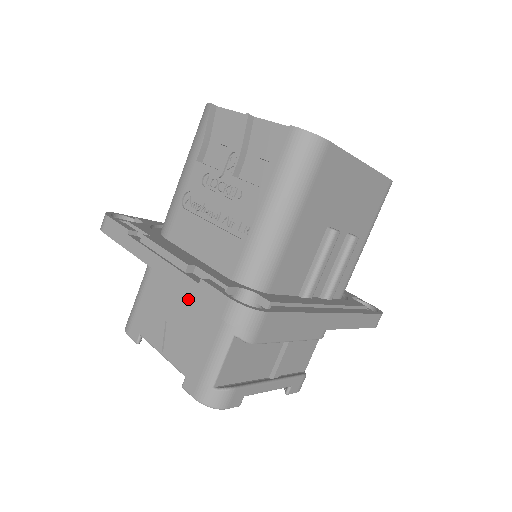
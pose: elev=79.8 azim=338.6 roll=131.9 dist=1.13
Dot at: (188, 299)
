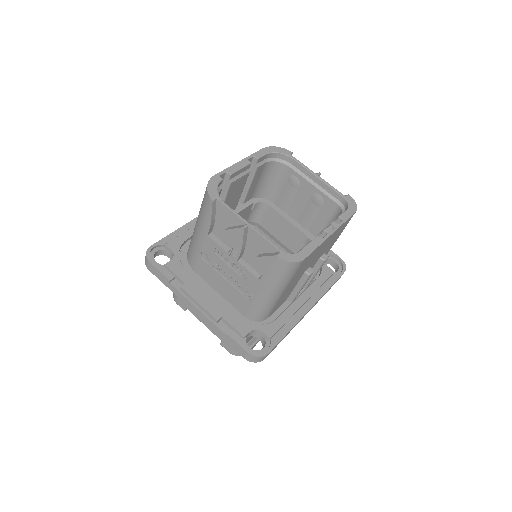
Dot at: occluded
